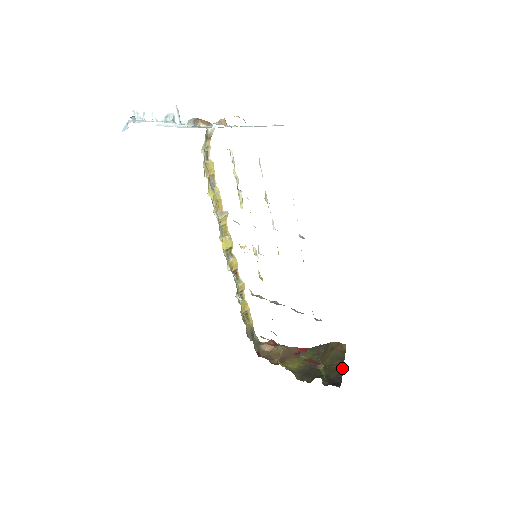
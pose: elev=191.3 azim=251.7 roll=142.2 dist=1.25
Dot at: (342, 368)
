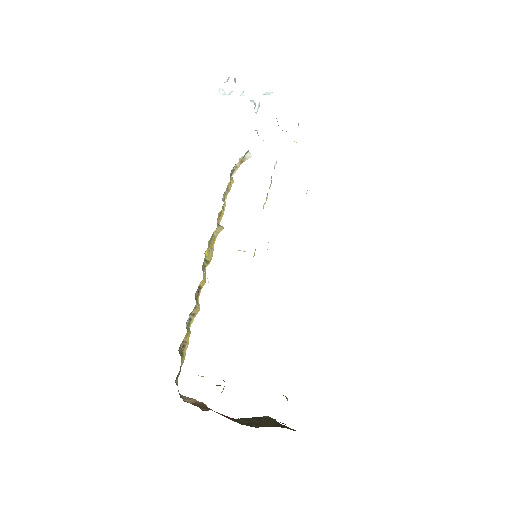
Dot at: occluded
